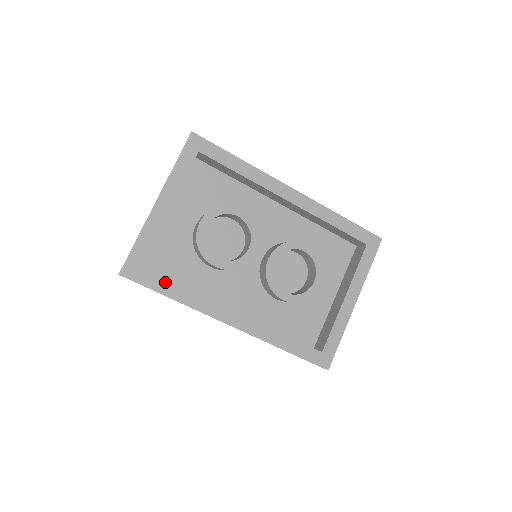
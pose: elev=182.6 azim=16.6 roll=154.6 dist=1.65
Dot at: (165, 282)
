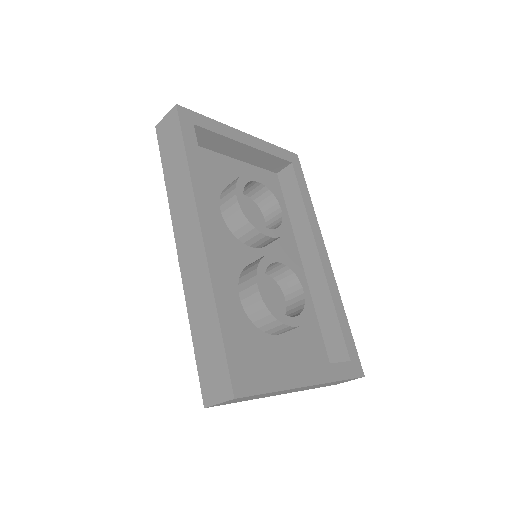
Dot at: (196, 150)
